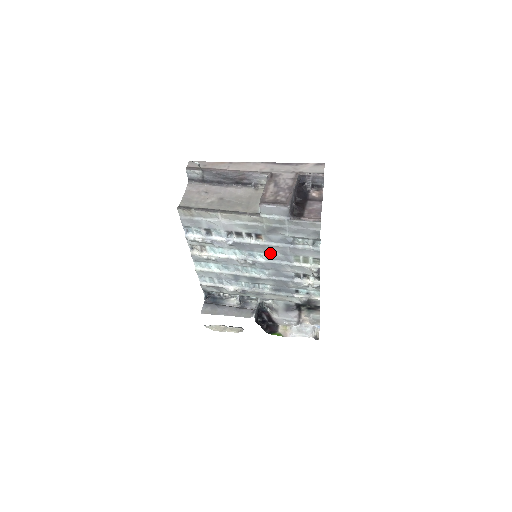
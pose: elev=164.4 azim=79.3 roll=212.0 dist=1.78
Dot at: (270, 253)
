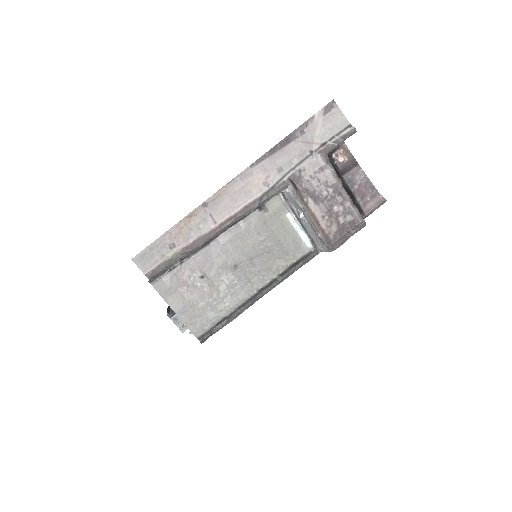
Dot at: occluded
